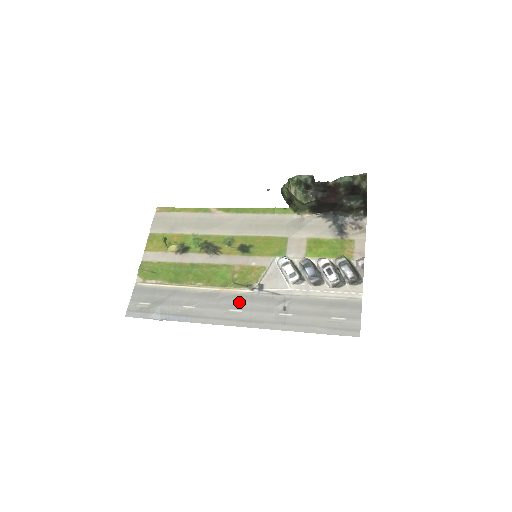
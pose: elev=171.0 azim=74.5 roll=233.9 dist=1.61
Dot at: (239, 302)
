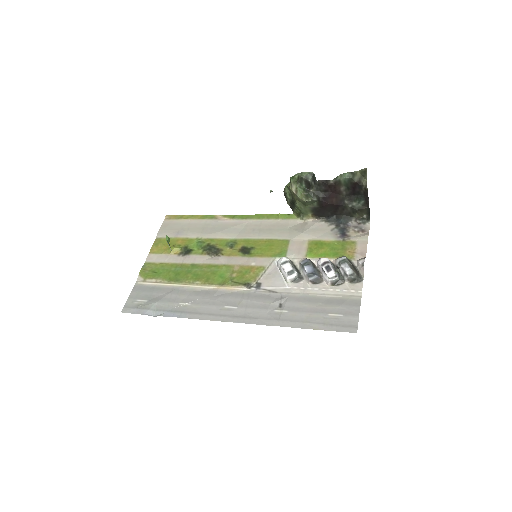
Dot at: (235, 299)
